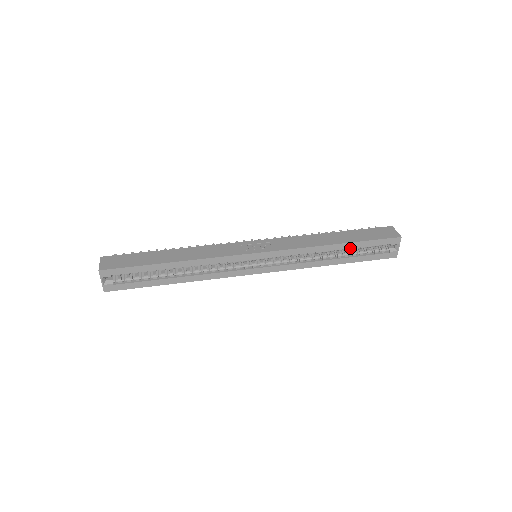
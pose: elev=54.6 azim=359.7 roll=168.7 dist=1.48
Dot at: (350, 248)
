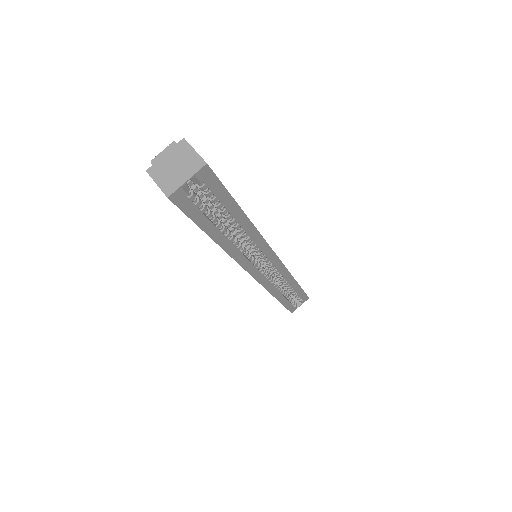
Dot at: (295, 290)
